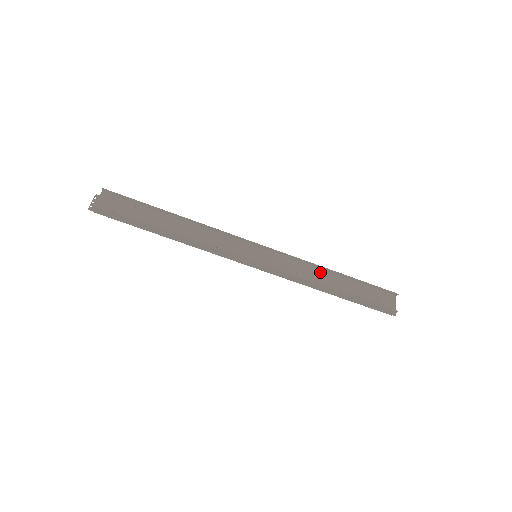
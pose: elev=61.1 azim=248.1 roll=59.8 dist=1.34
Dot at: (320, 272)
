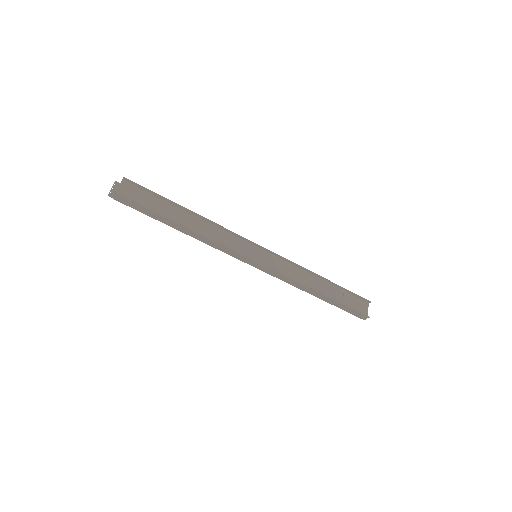
Dot at: (309, 276)
